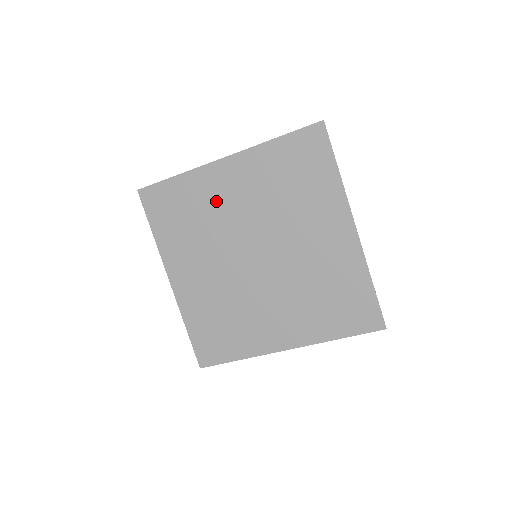
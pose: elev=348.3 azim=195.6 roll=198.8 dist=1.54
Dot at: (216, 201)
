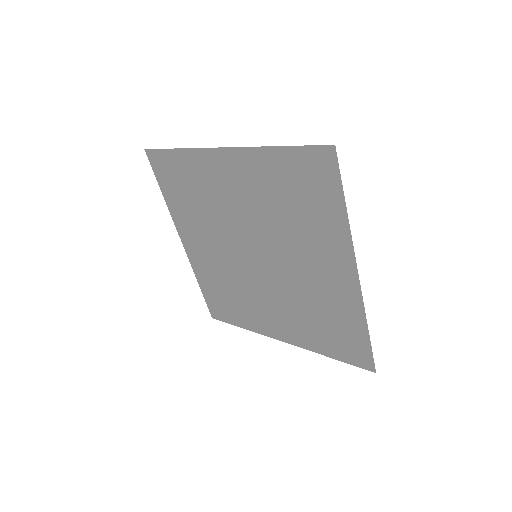
Dot at: (217, 190)
